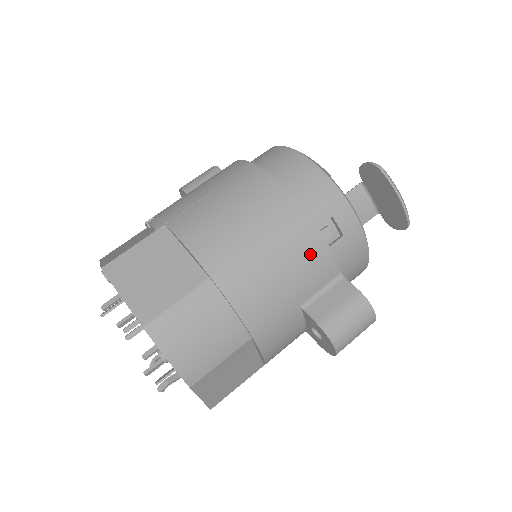
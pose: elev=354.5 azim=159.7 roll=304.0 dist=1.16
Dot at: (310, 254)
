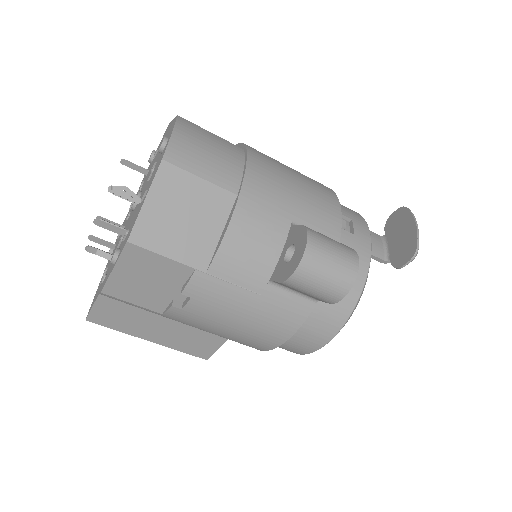
Dot at: (325, 204)
